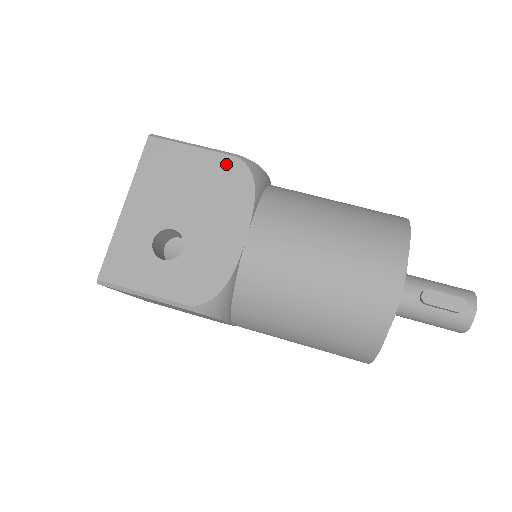
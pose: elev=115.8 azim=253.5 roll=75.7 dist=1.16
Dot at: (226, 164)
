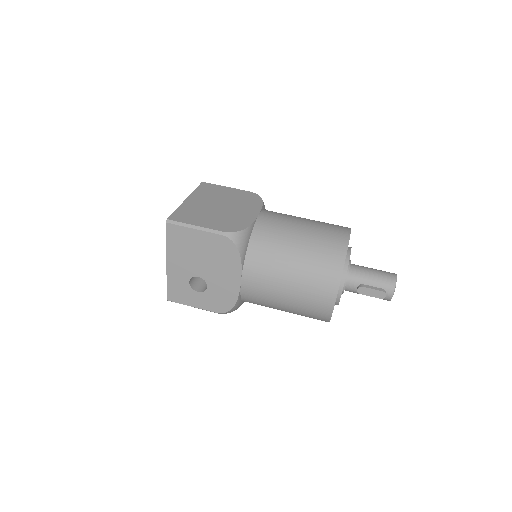
Dot at: (219, 240)
